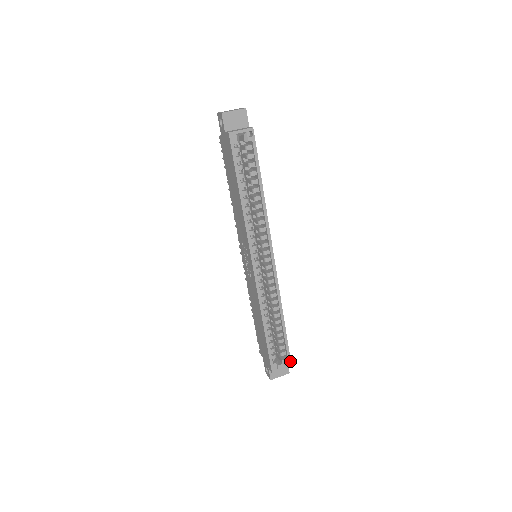
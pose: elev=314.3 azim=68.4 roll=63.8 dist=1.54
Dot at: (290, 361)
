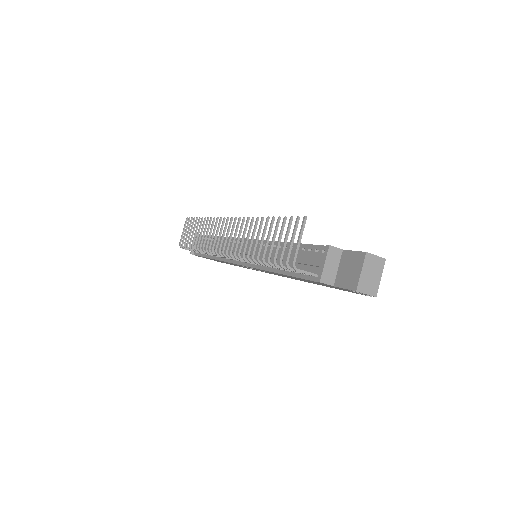
Dot at: occluded
